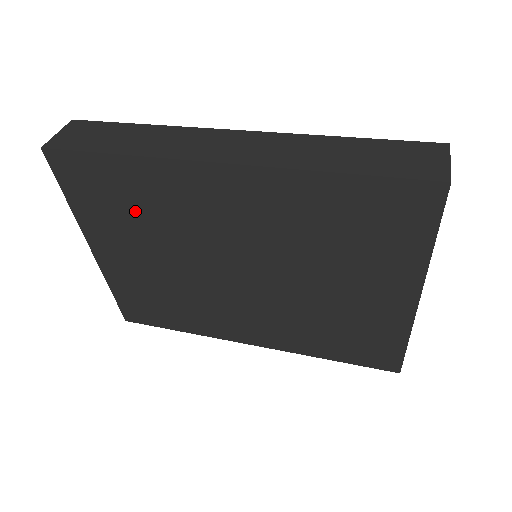
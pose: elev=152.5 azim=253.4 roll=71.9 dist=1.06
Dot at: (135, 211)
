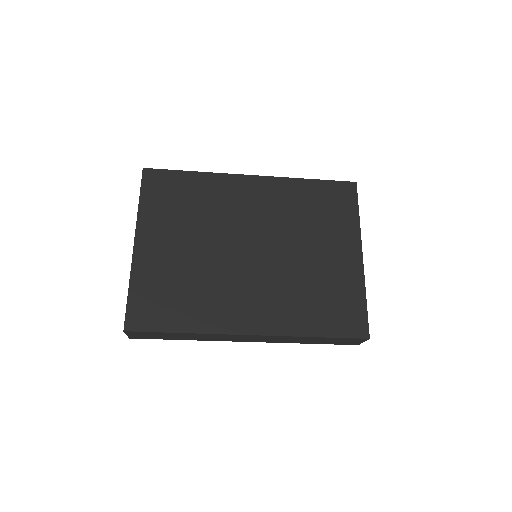
Dot at: (189, 206)
